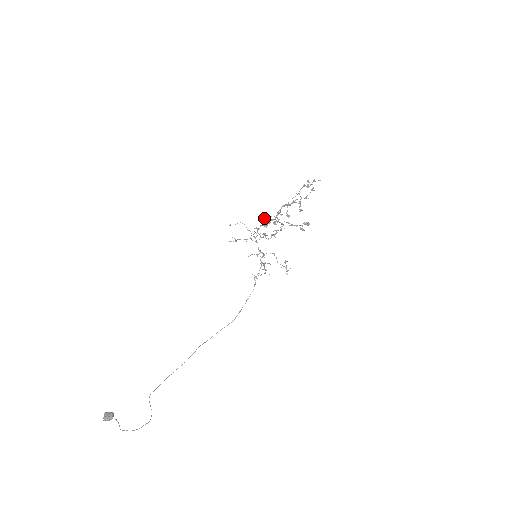
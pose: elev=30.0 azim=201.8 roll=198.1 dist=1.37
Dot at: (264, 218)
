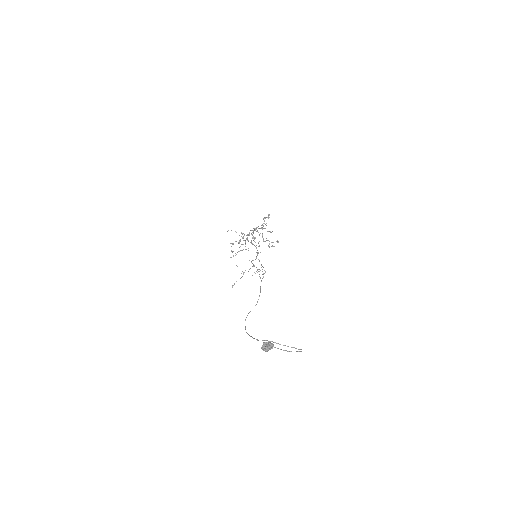
Dot at: (244, 234)
